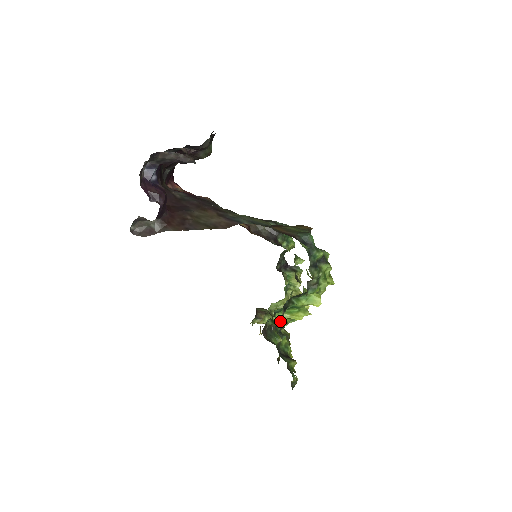
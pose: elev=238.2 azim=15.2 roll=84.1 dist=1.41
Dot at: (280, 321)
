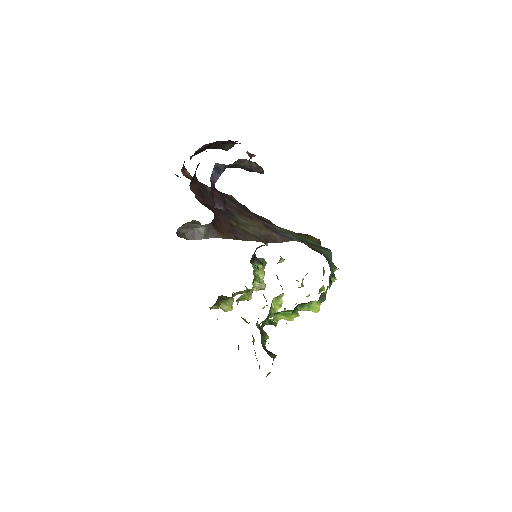
Dot at: (276, 322)
